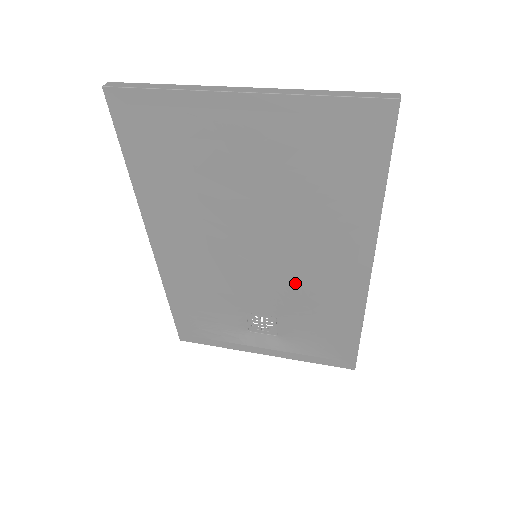
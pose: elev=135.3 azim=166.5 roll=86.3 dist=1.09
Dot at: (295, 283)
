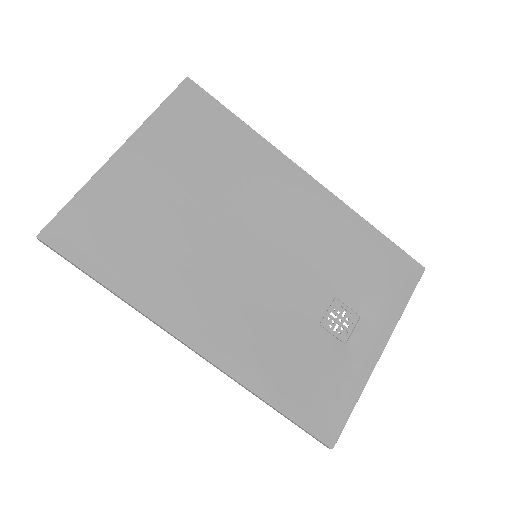
Dot at: (299, 245)
